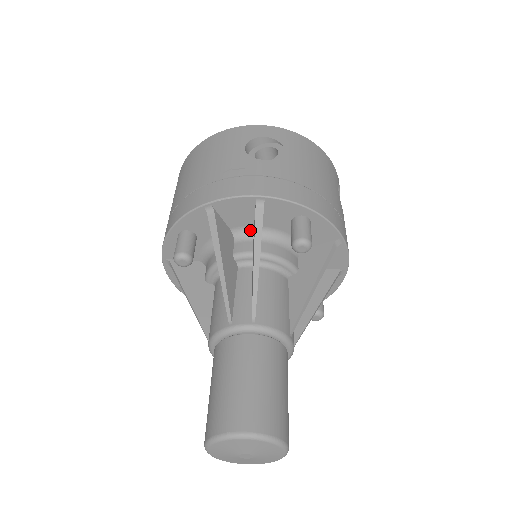
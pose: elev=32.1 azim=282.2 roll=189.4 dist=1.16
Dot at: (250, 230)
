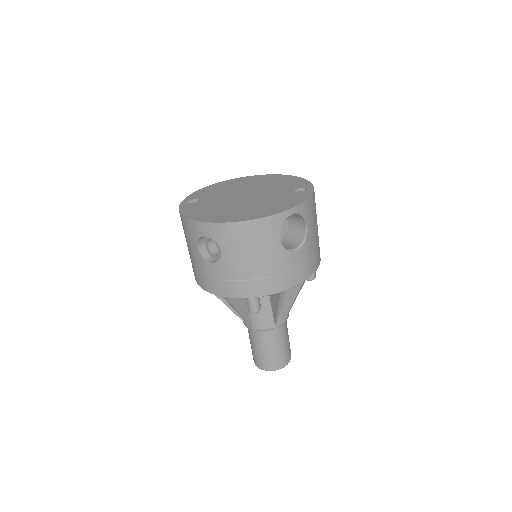
Dot at: occluded
